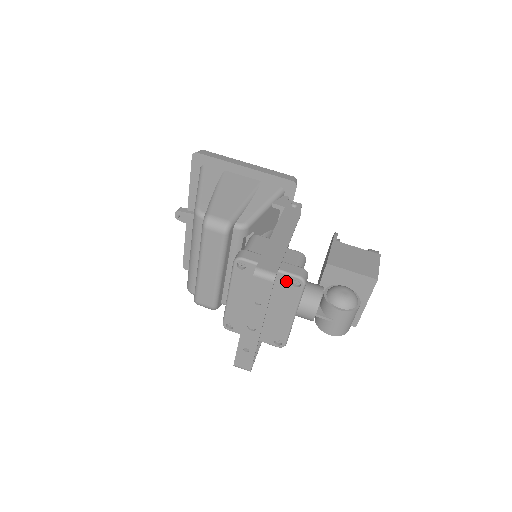
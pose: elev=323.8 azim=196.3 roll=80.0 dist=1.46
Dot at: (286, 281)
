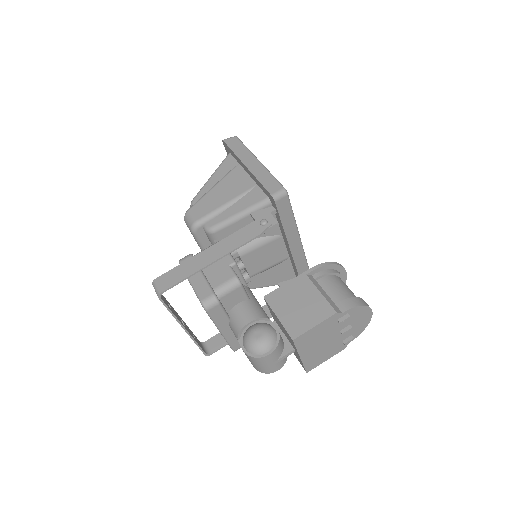
Dot at: occluded
